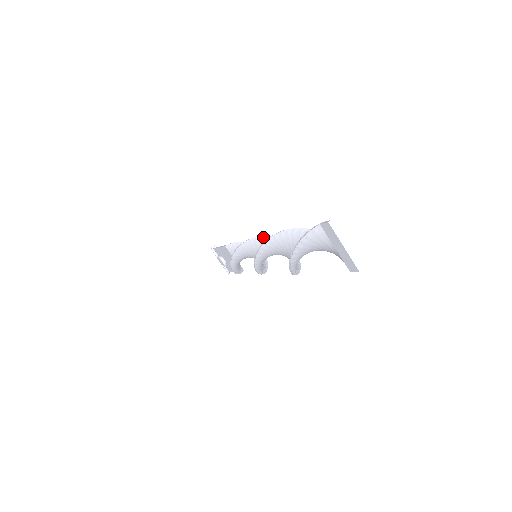
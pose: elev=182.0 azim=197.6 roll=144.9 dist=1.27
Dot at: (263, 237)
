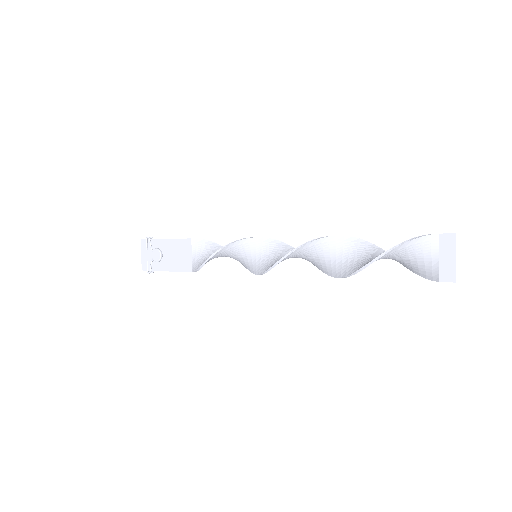
Dot at: (279, 241)
